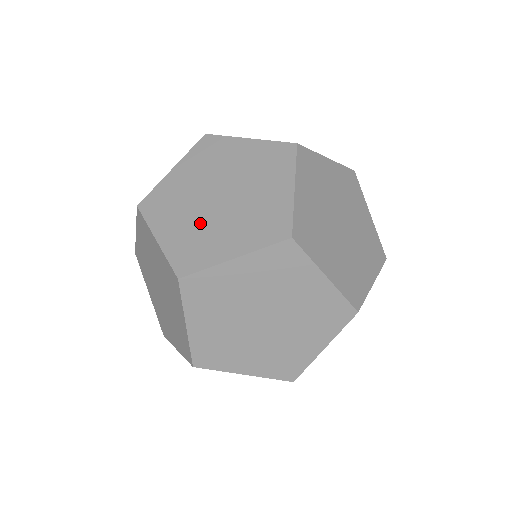
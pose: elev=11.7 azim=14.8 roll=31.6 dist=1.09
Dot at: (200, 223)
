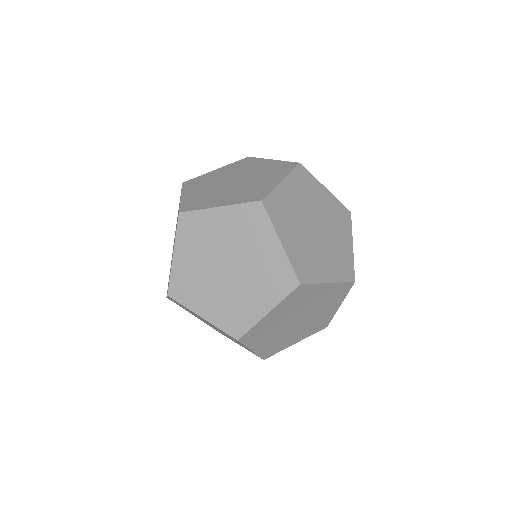
Dot at: (308, 243)
